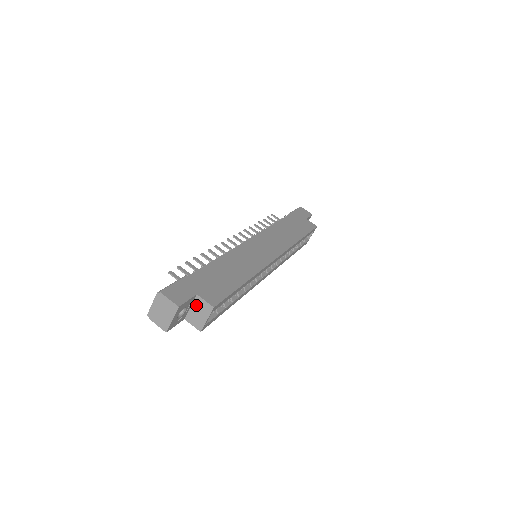
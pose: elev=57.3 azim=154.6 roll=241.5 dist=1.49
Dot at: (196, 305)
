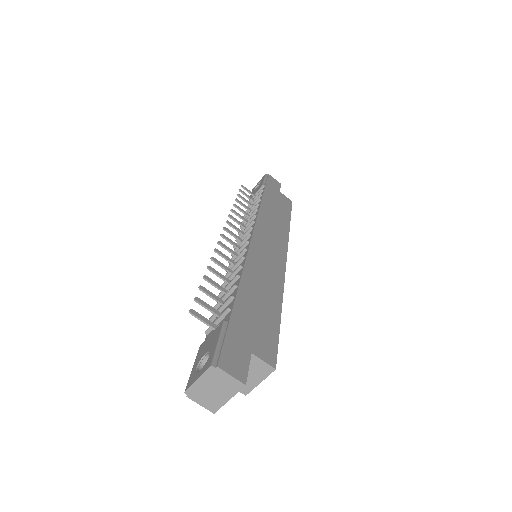
Dot at: occluded
